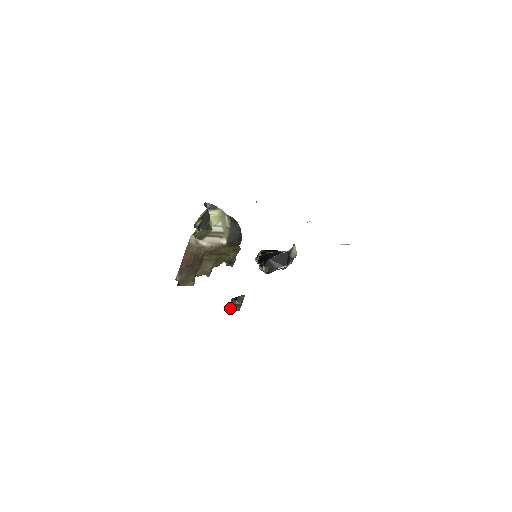
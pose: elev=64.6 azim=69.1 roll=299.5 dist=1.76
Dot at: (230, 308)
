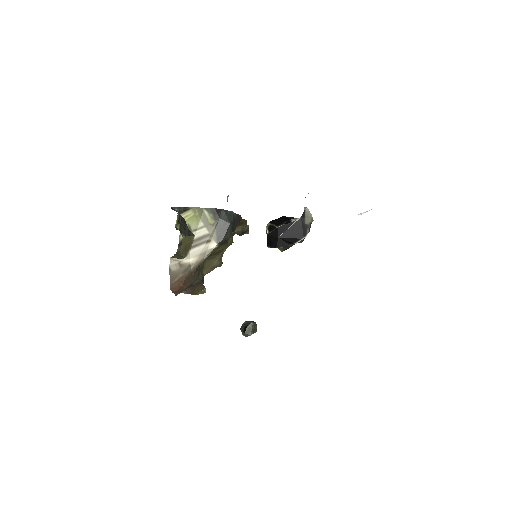
Dot at: occluded
